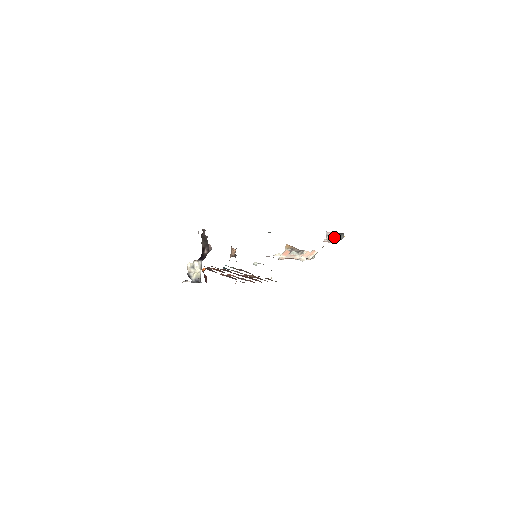
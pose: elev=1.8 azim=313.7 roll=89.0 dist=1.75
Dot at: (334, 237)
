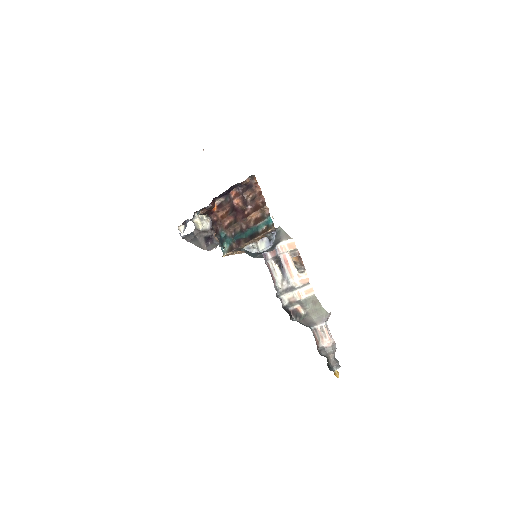
Dot at: (331, 340)
